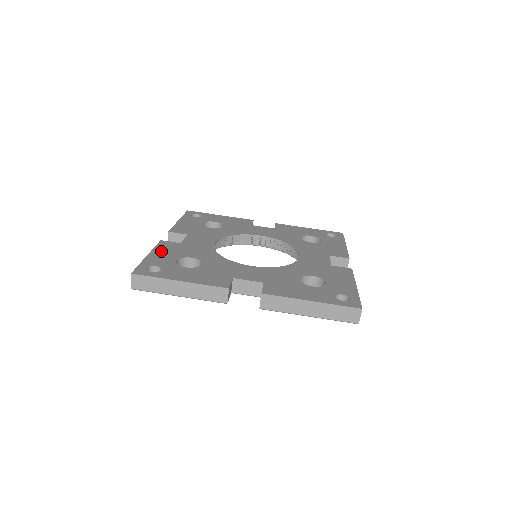
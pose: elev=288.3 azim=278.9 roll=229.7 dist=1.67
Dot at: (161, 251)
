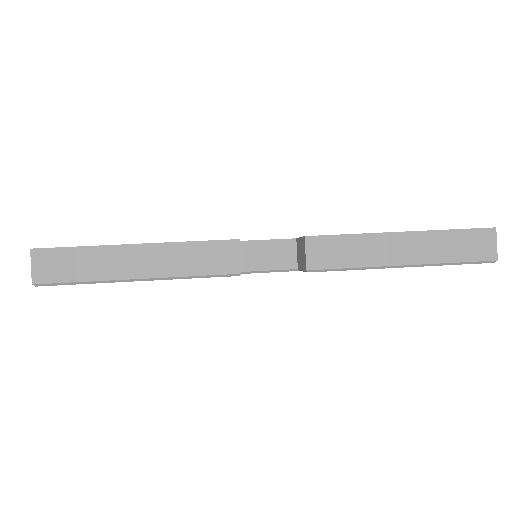
Dot at: occluded
